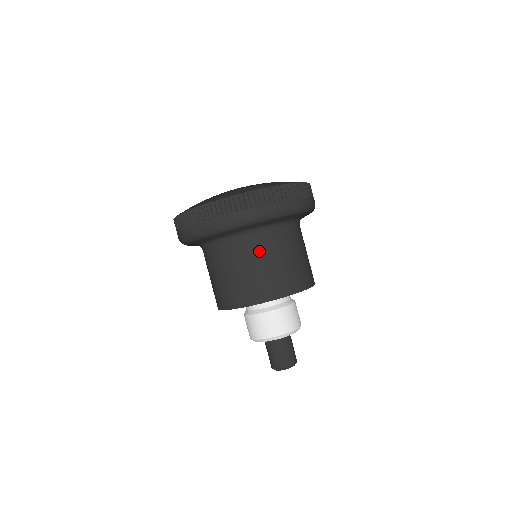
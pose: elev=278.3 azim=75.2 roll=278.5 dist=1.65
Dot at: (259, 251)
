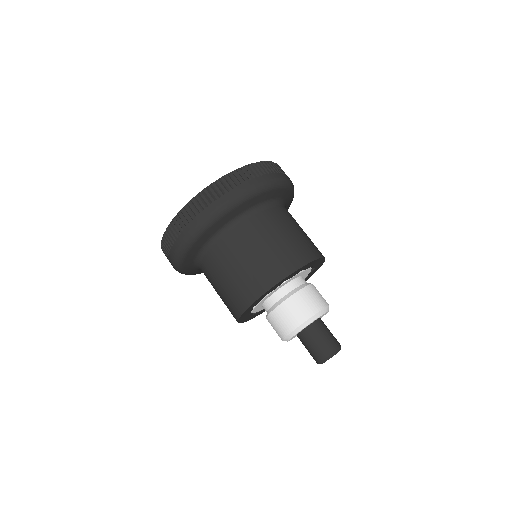
Dot at: (278, 221)
